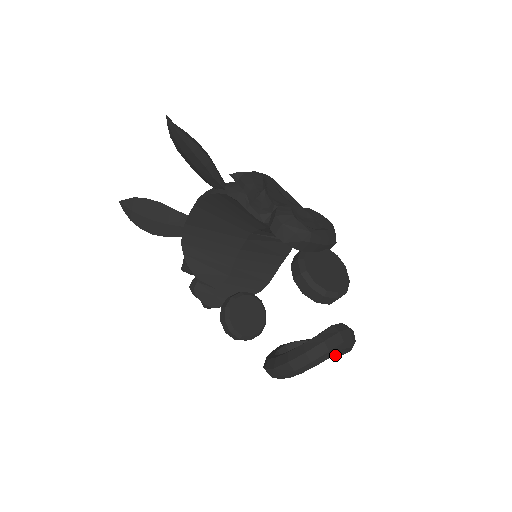
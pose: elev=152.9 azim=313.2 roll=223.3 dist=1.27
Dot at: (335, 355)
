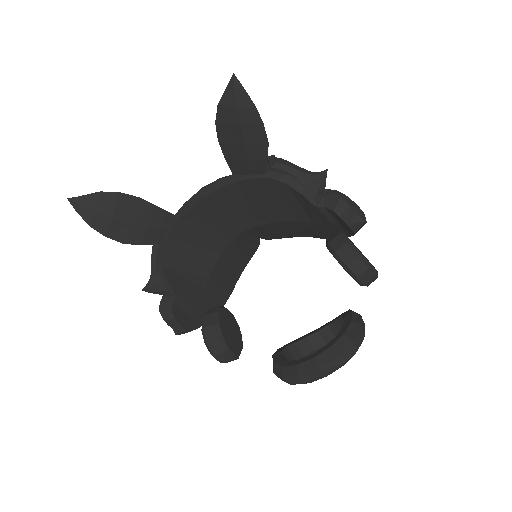
Dot at: occluded
